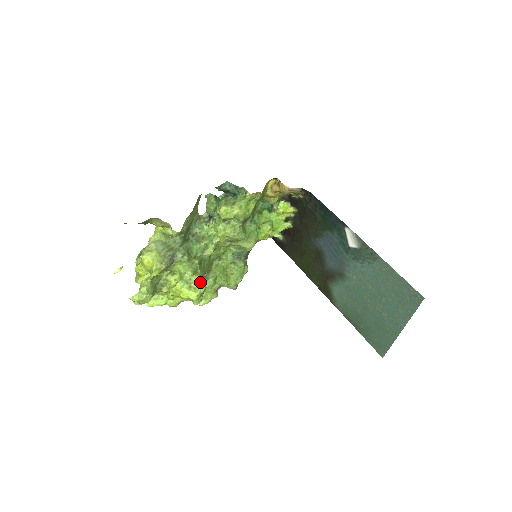
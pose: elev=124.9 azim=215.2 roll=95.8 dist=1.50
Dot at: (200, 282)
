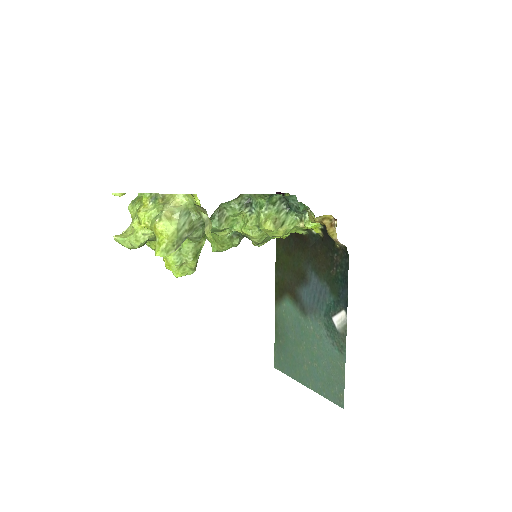
Dot at: (193, 268)
